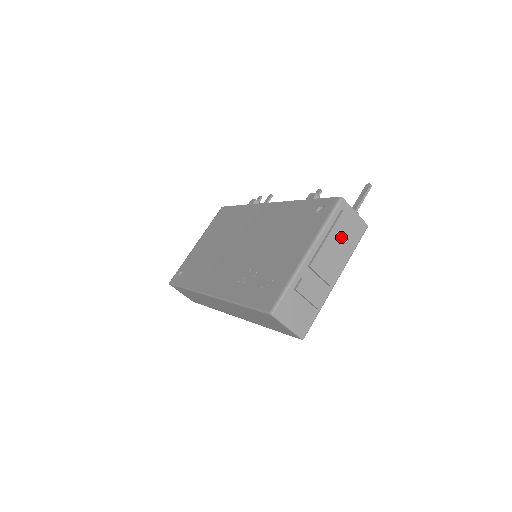
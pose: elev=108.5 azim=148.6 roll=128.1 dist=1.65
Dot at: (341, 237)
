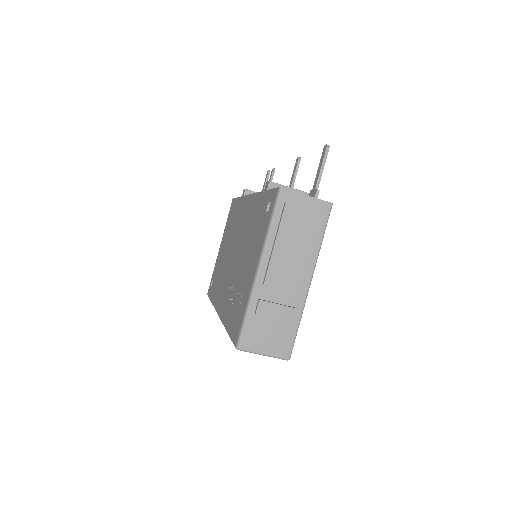
Dot at: (295, 234)
